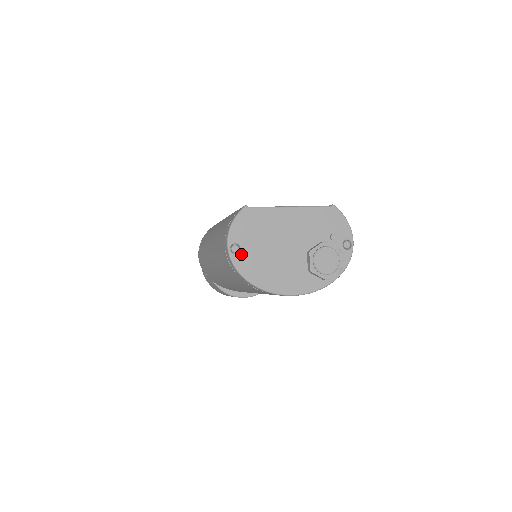
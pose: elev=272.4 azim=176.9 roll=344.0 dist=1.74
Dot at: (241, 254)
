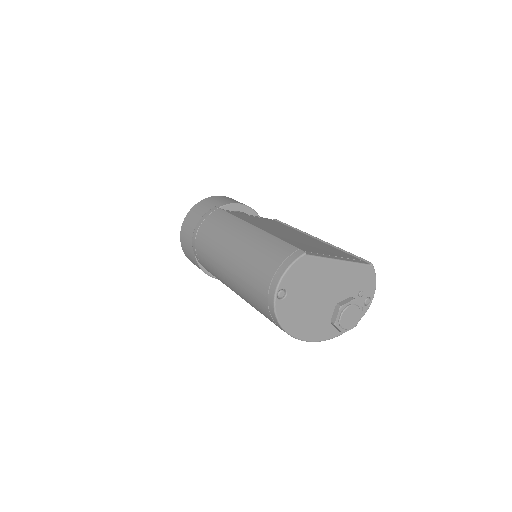
Dot at: (285, 300)
